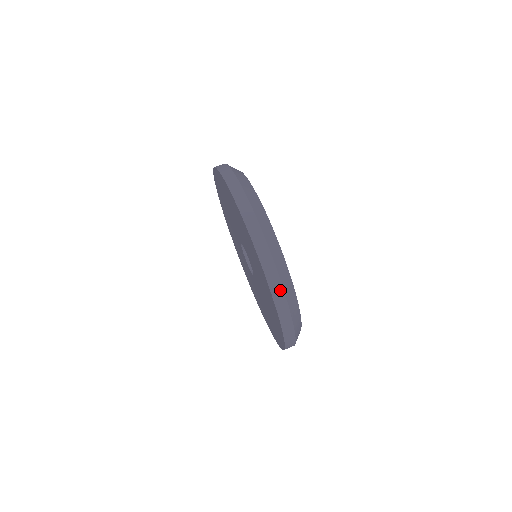
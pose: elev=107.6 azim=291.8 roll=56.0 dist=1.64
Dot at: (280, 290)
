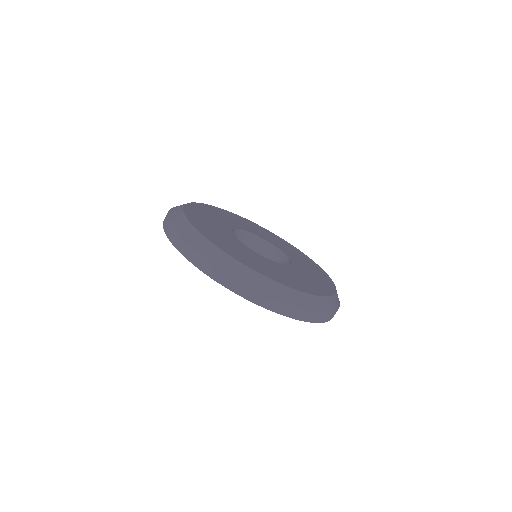
Dot at: (331, 315)
